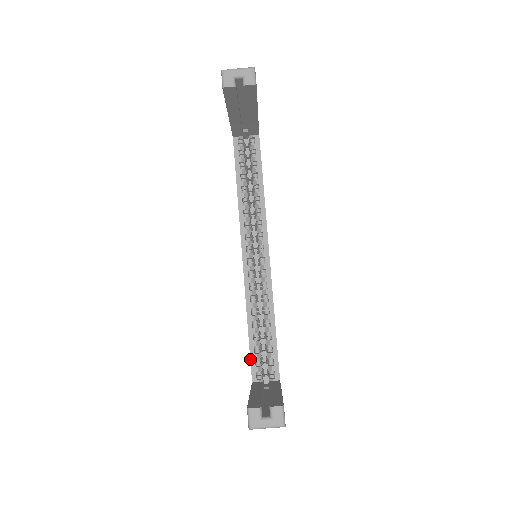
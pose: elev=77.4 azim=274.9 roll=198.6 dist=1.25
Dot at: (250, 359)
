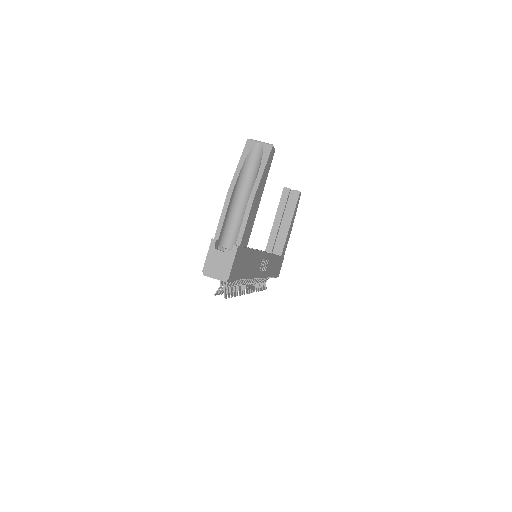
Dot at: occluded
